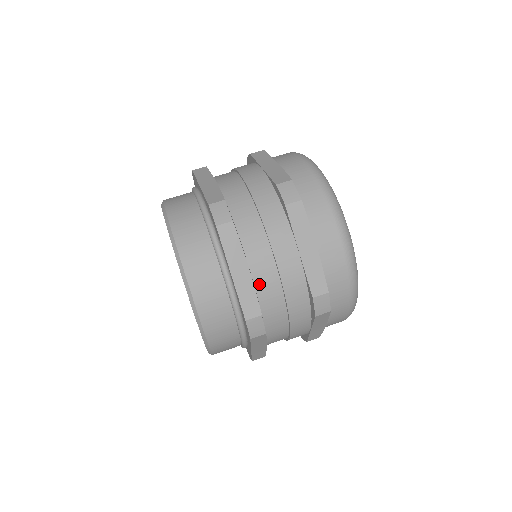
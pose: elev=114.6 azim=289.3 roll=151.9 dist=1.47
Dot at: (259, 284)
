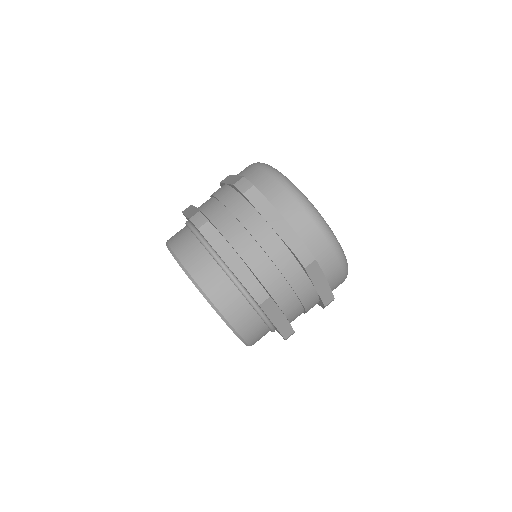
Dot at: (247, 259)
